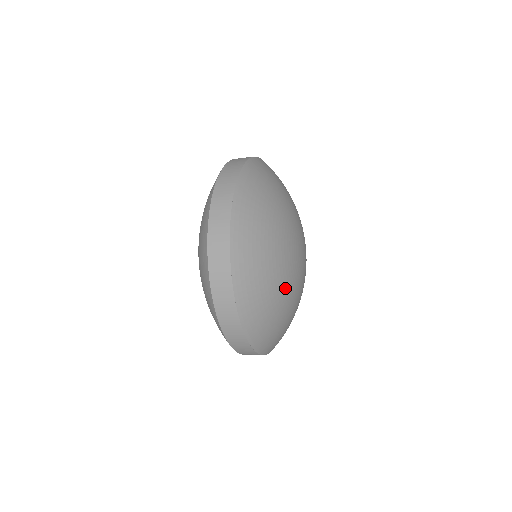
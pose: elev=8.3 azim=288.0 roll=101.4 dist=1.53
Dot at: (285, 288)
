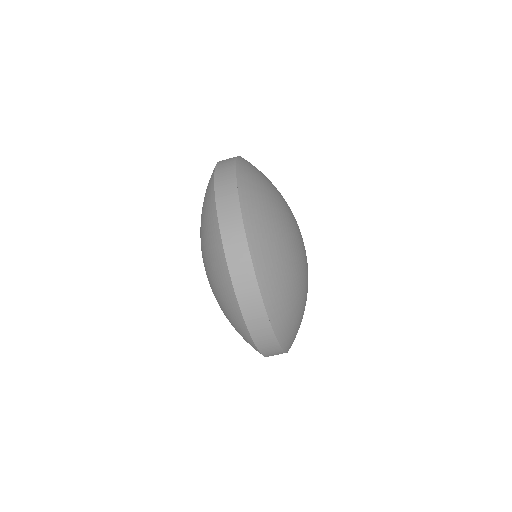
Dot at: (297, 270)
